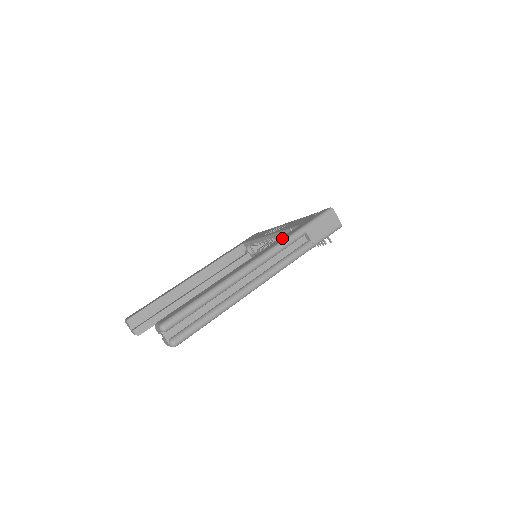
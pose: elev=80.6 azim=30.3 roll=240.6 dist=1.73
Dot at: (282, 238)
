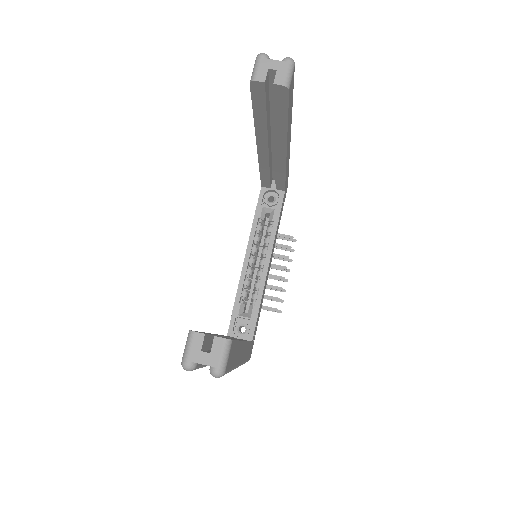
Dot at: occluded
